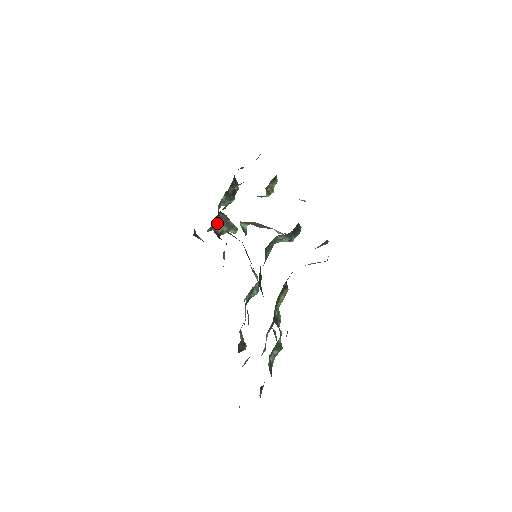
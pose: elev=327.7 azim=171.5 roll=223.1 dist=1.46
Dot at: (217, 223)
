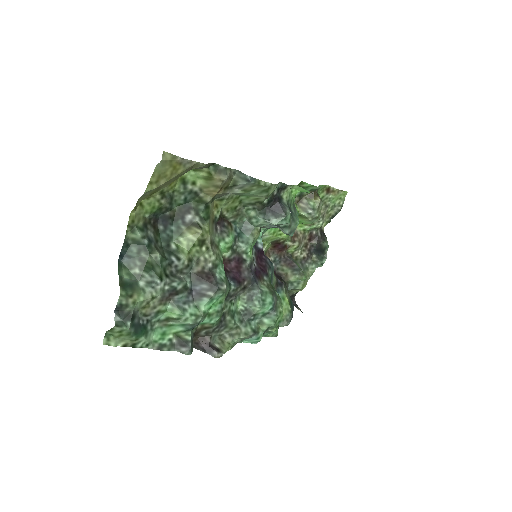
Dot at: (281, 265)
